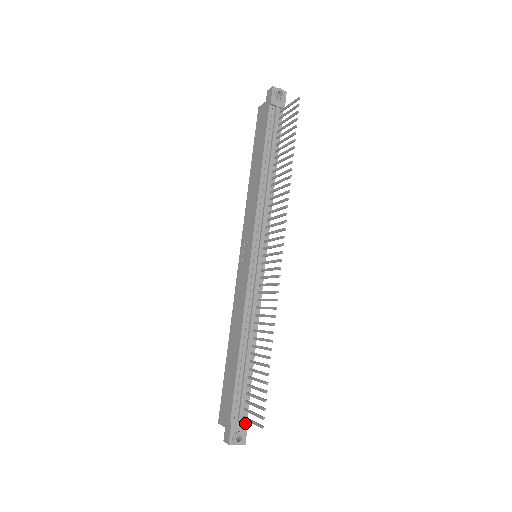
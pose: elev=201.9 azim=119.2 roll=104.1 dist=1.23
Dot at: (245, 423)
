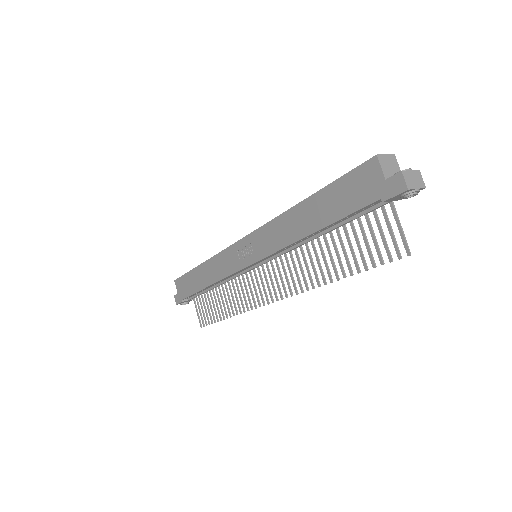
Dot at: (193, 299)
